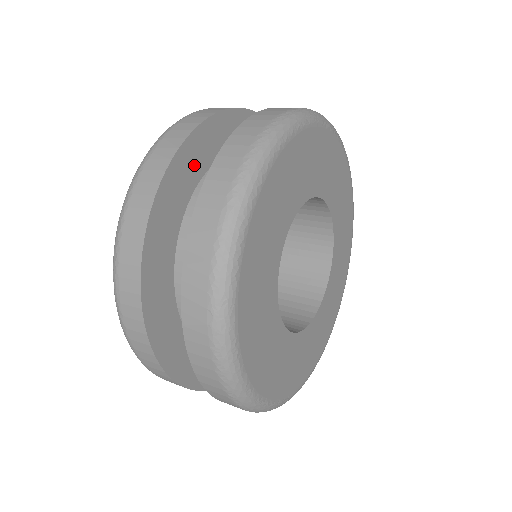
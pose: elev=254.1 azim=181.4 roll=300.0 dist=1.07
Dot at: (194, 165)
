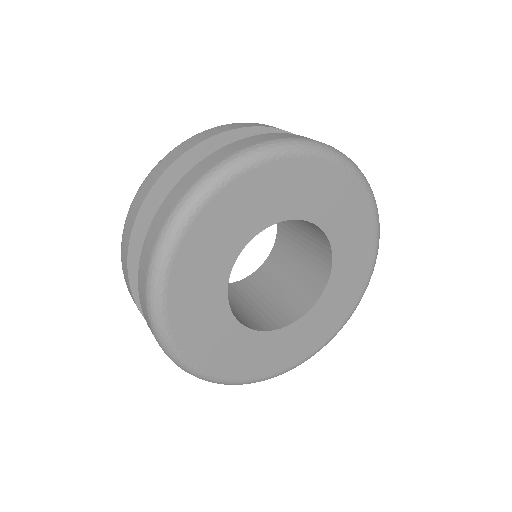
Dot at: occluded
